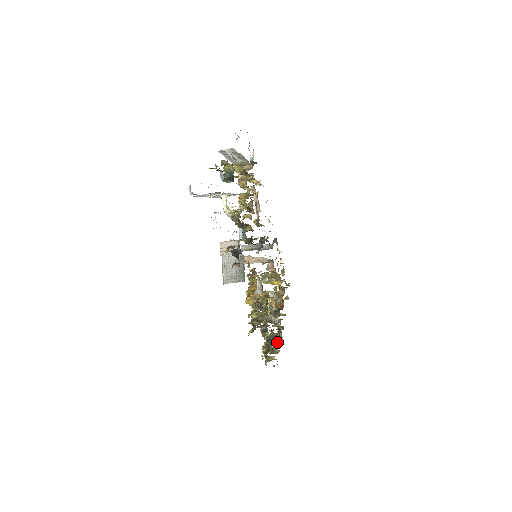
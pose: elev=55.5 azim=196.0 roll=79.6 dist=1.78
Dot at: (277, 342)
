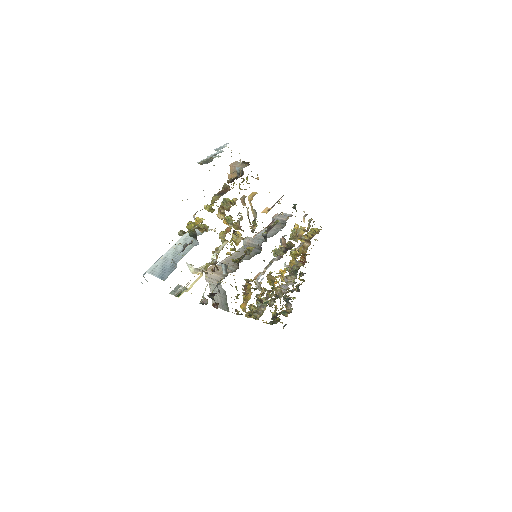
Dot at: occluded
